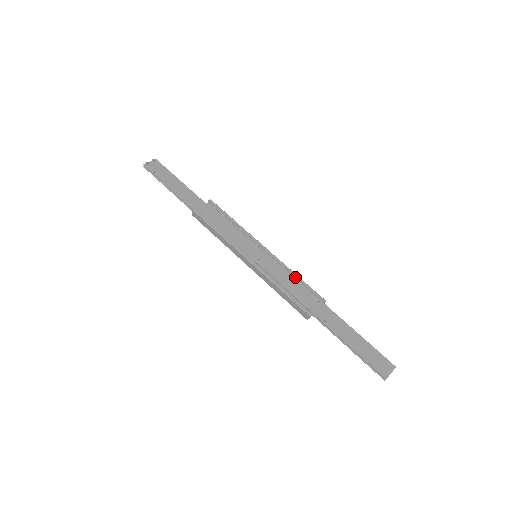
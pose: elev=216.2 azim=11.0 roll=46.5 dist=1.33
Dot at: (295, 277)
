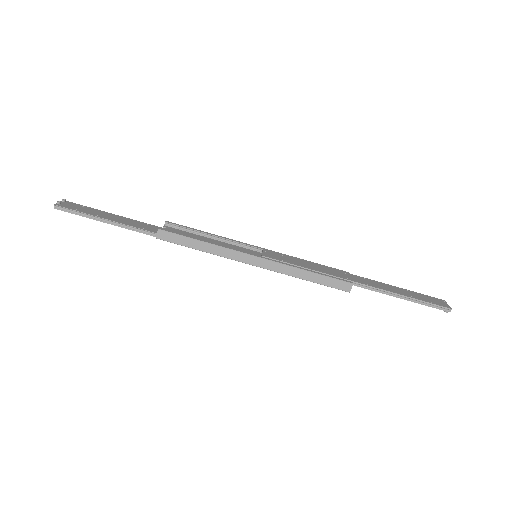
Dot at: (307, 262)
